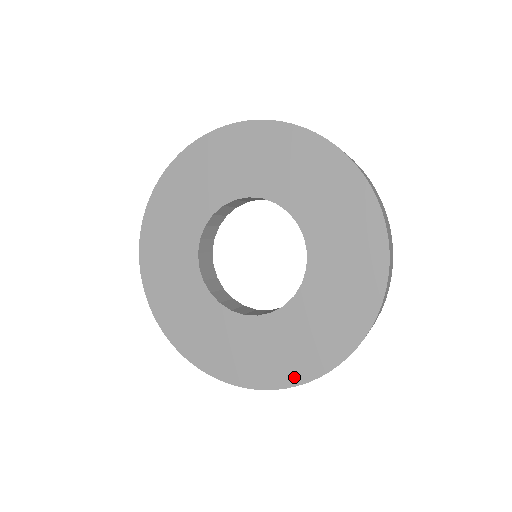
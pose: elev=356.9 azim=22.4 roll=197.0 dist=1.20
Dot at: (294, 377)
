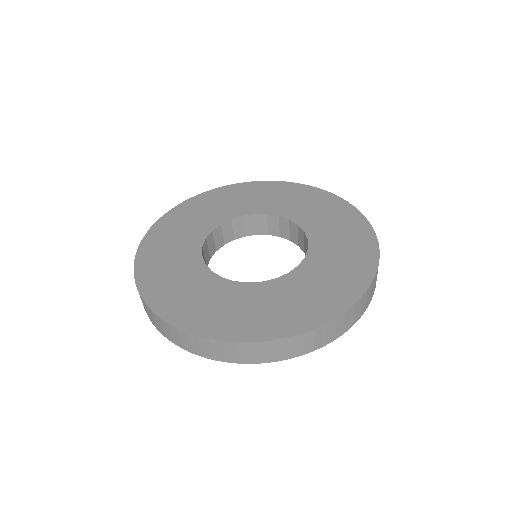
Dot at: (353, 292)
